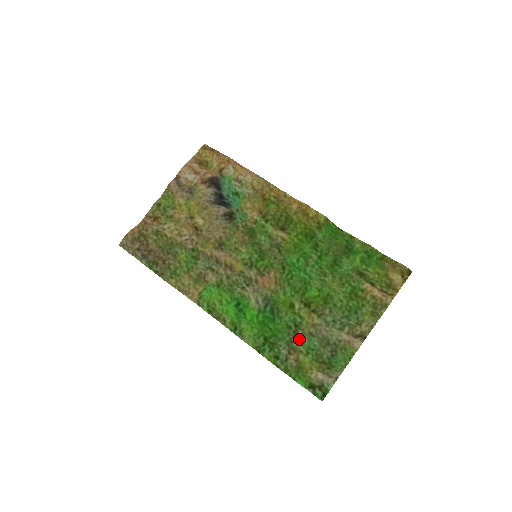
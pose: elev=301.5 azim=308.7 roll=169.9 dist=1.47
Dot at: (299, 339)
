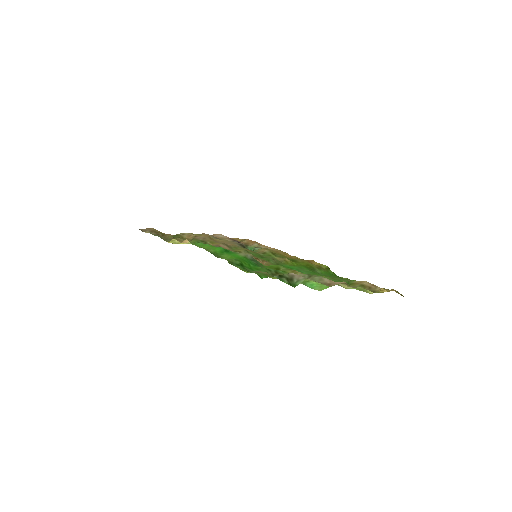
Dot at: occluded
